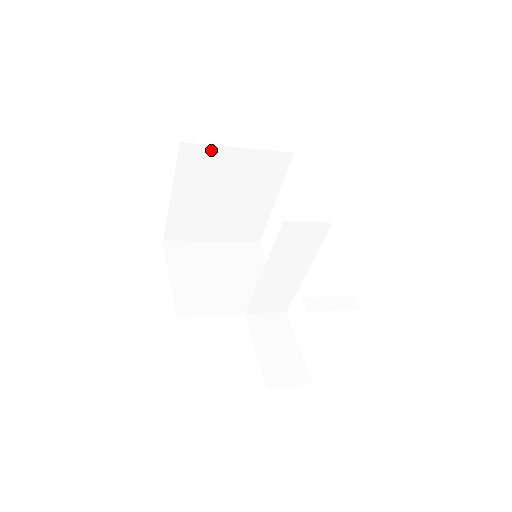
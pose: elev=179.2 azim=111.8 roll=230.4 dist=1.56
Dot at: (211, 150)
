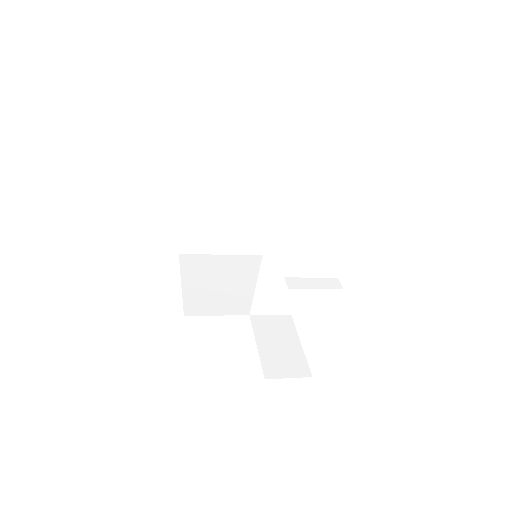
Dot at: (215, 164)
